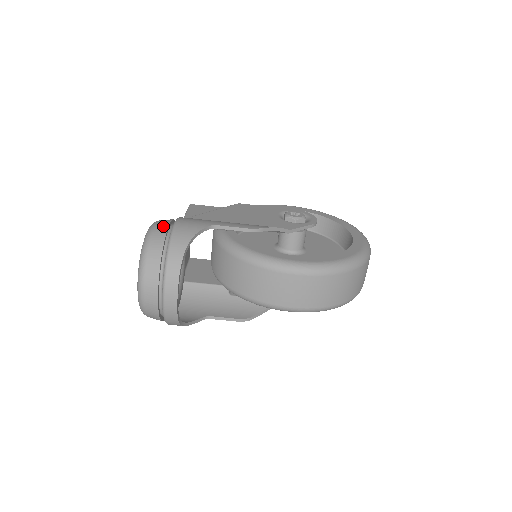
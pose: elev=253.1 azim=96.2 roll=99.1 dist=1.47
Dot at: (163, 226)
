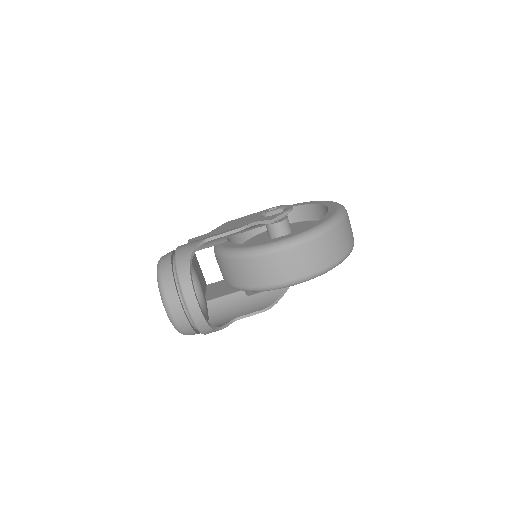
Dot at: (167, 256)
